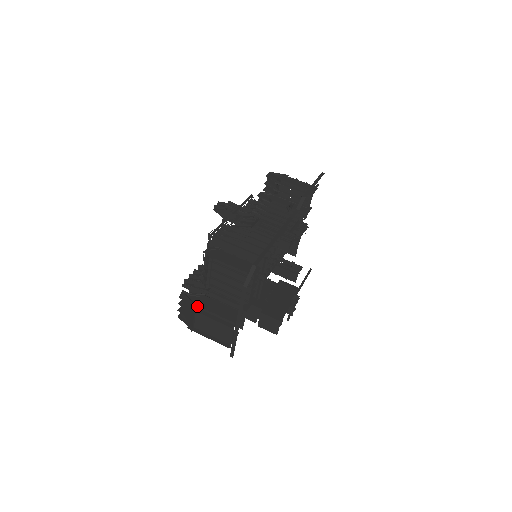
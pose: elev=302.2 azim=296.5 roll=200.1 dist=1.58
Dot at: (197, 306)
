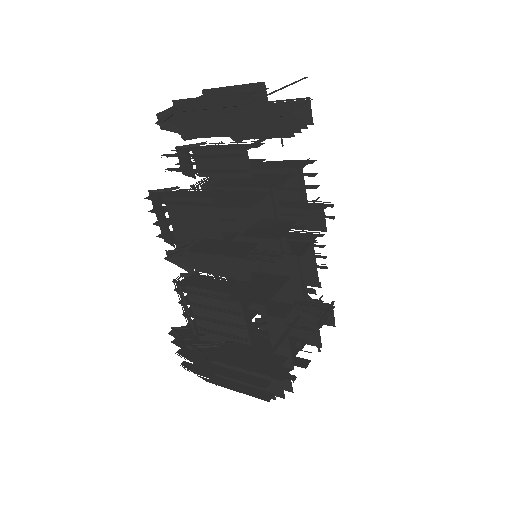
Dot at: occluded
